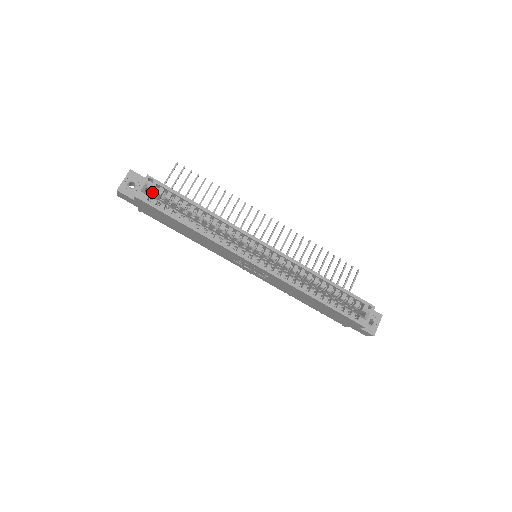
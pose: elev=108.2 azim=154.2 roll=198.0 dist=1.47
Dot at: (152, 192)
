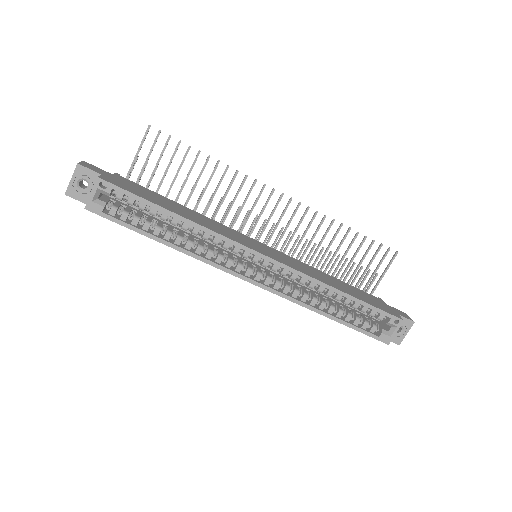
Dot at: (110, 194)
